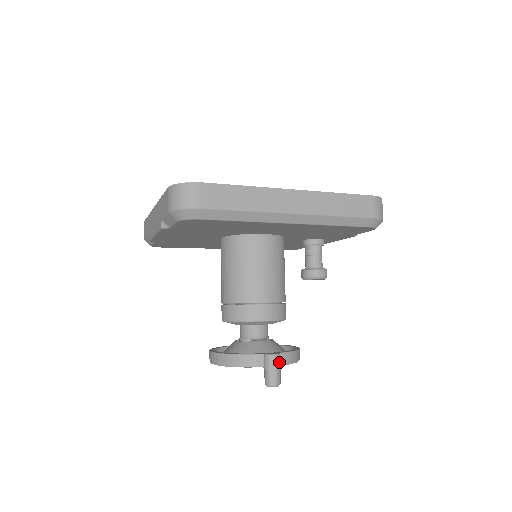
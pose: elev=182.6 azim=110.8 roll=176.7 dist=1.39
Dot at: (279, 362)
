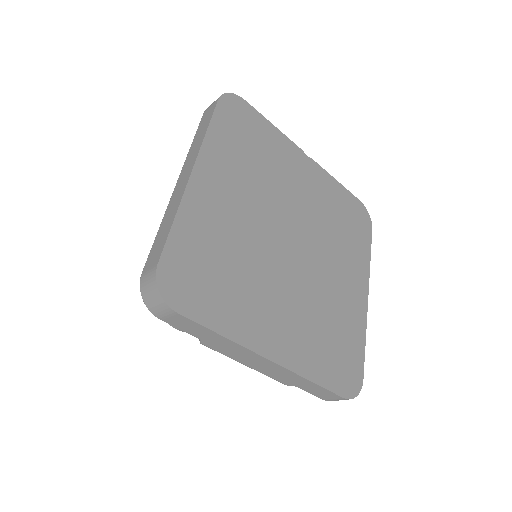
Dot at: occluded
